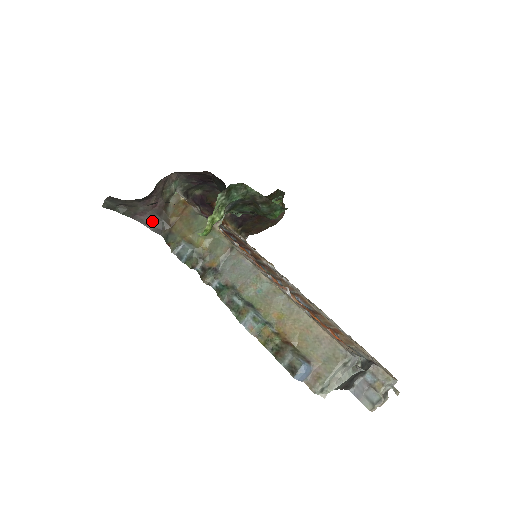
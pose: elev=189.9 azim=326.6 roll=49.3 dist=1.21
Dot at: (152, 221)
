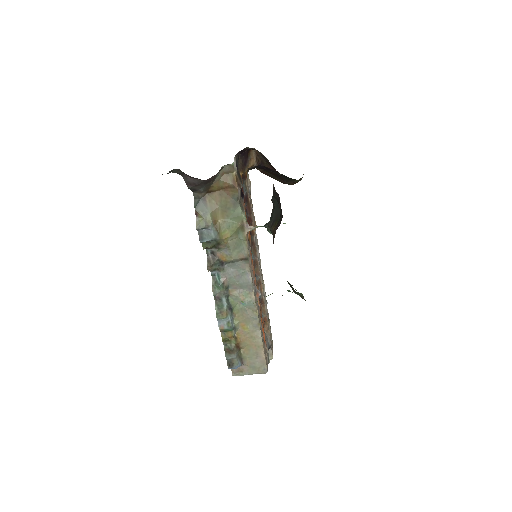
Dot at: (195, 184)
